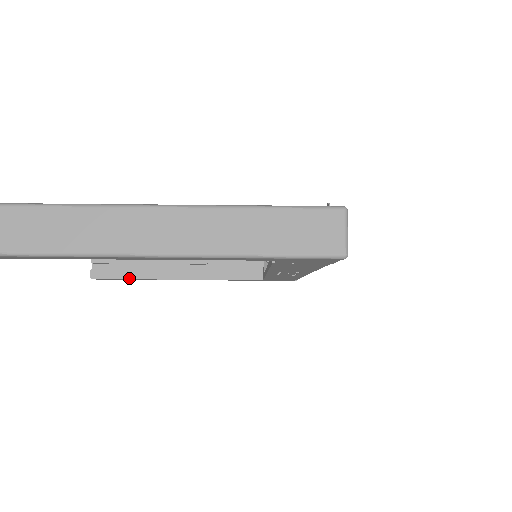
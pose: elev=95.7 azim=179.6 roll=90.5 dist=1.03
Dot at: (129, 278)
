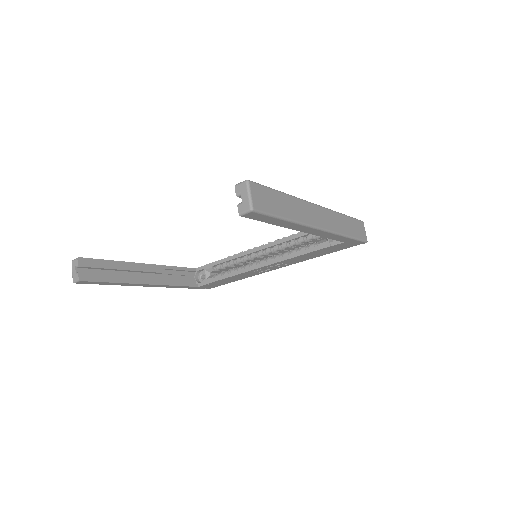
Dot at: (111, 281)
